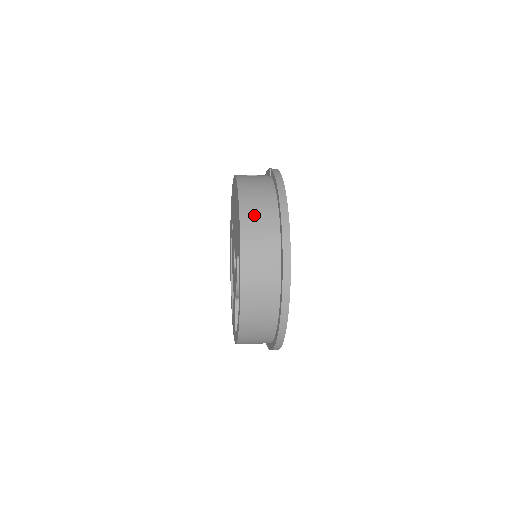
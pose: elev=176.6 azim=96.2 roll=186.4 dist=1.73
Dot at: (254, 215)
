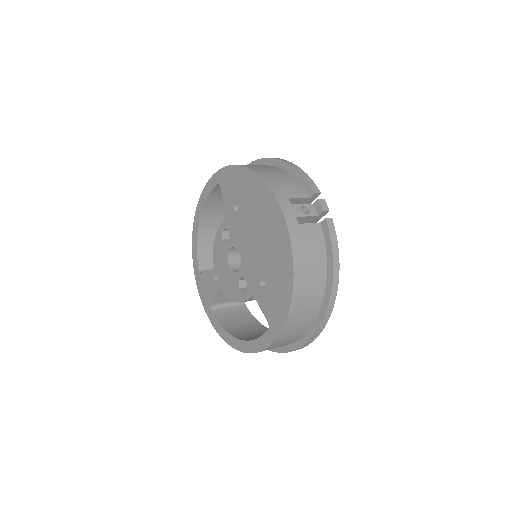
Dot at: (302, 307)
